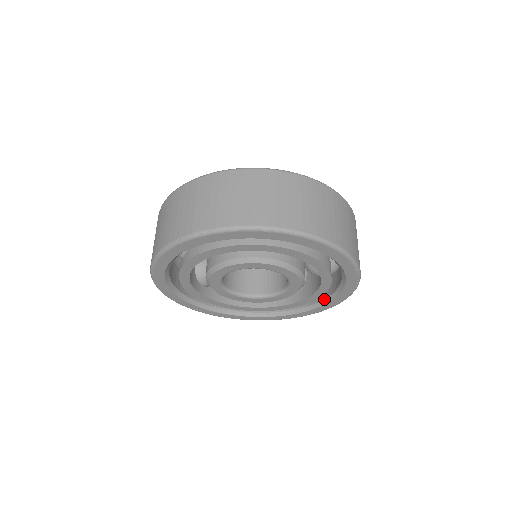
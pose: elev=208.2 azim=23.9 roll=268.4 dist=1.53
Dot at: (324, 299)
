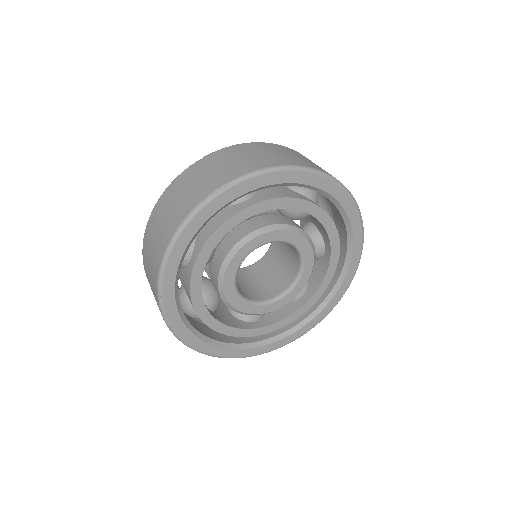
Dot at: (333, 287)
